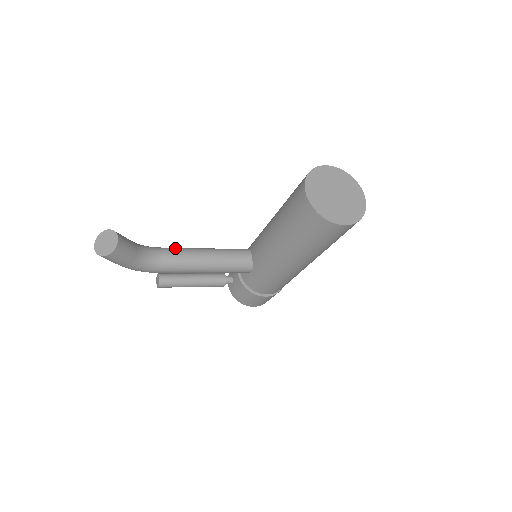
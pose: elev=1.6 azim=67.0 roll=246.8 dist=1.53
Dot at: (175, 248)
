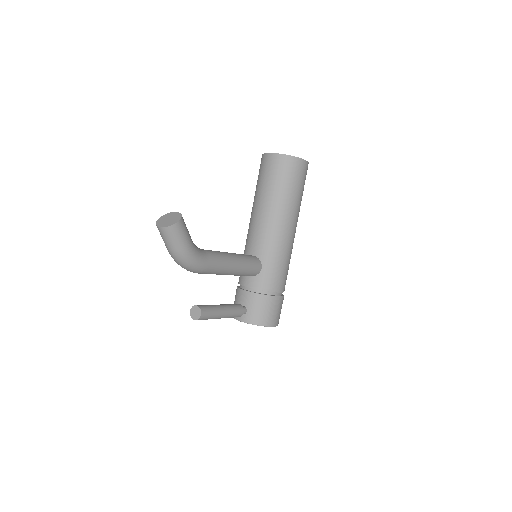
Dot at: occluded
